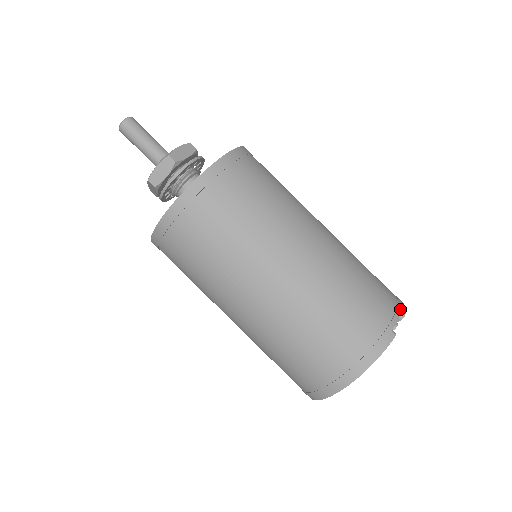
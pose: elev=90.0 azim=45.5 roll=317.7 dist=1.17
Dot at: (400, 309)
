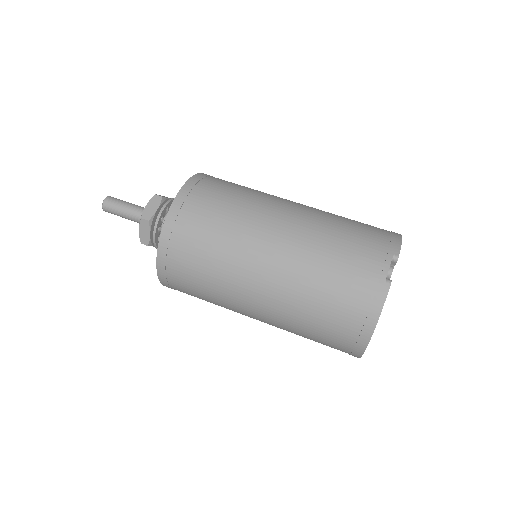
Dot at: (392, 252)
